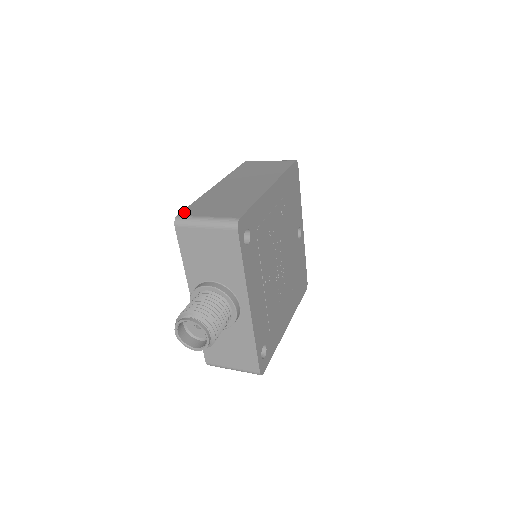
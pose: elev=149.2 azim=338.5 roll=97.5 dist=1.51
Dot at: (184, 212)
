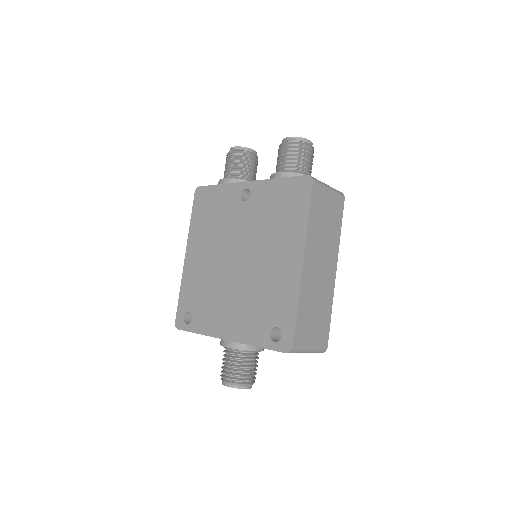
Dot at: (296, 340)
